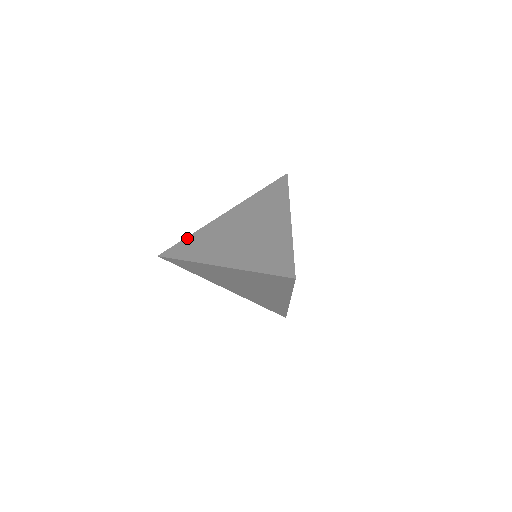
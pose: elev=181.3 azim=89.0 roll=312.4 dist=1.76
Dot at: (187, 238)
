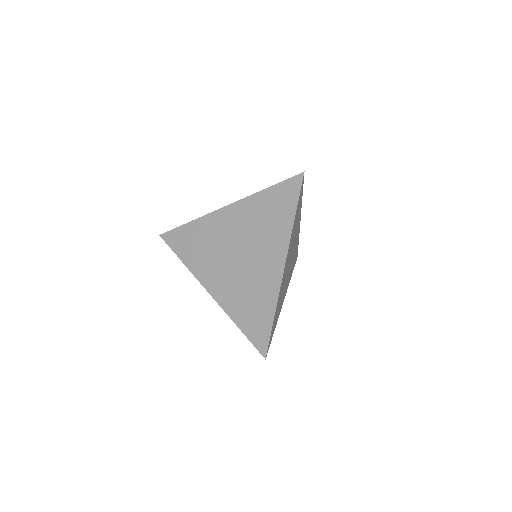
Dot at: (186, 226)
